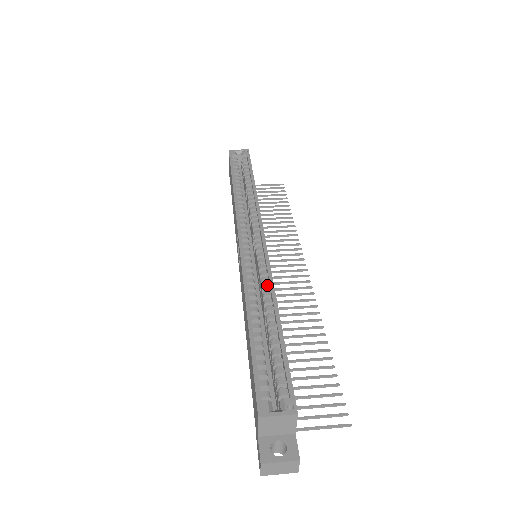
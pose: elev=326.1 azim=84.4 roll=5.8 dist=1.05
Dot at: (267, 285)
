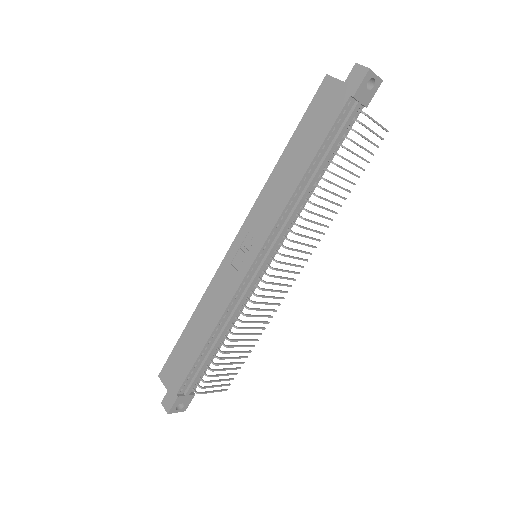
Dot at: occluded
